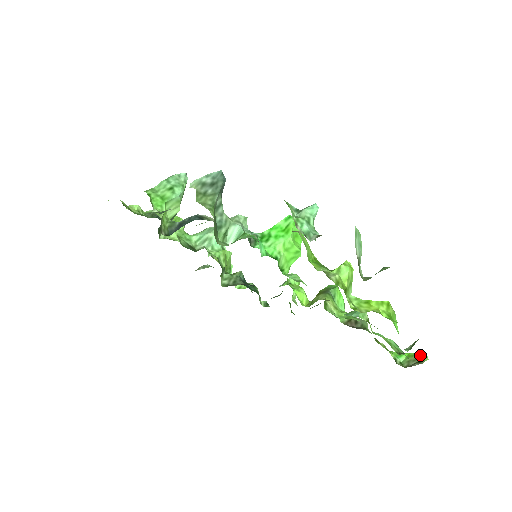
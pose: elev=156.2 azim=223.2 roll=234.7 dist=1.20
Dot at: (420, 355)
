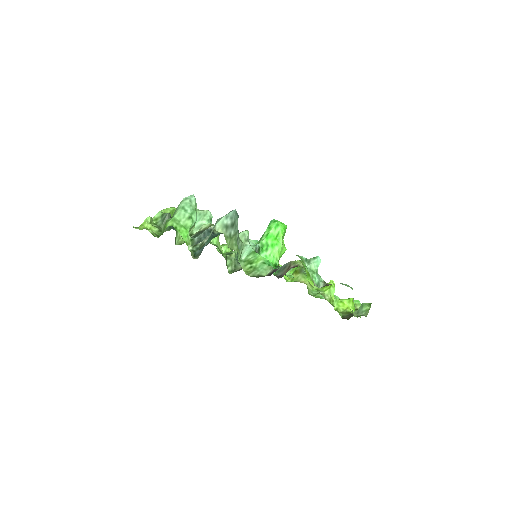
Dot at: (357, 303)
